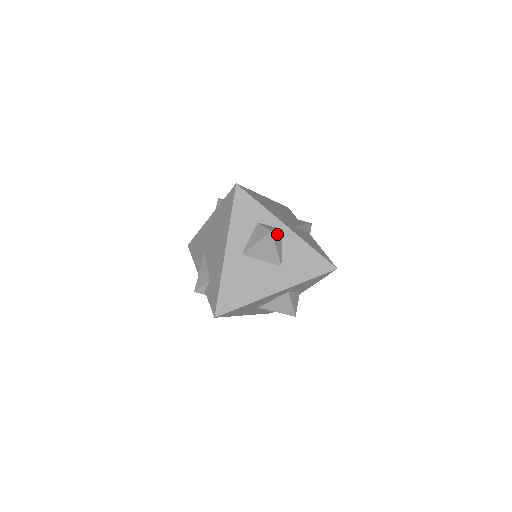
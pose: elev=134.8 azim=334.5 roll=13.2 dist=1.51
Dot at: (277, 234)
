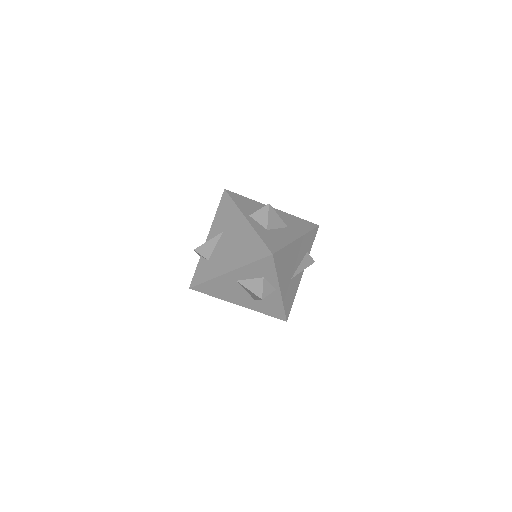
Dot at: (267, 295)
